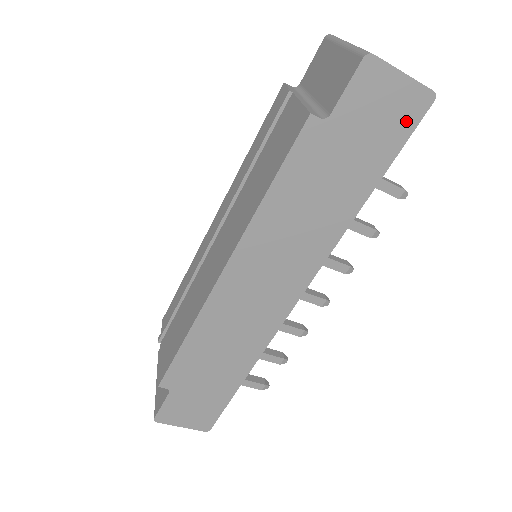
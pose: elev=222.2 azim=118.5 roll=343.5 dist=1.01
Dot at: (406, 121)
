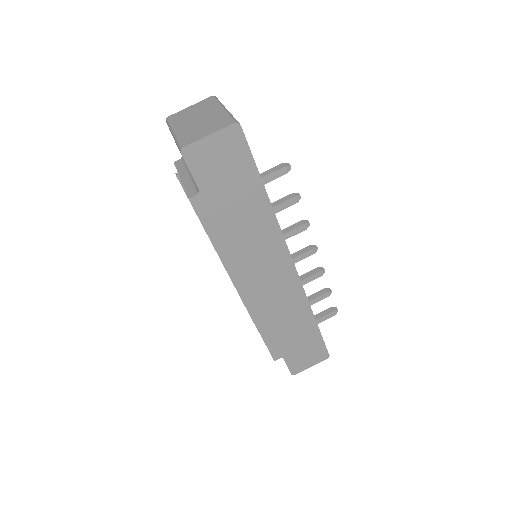
Dot at: (239, 148)
